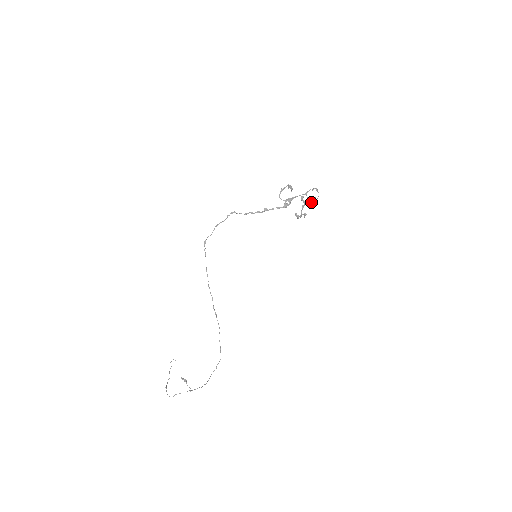
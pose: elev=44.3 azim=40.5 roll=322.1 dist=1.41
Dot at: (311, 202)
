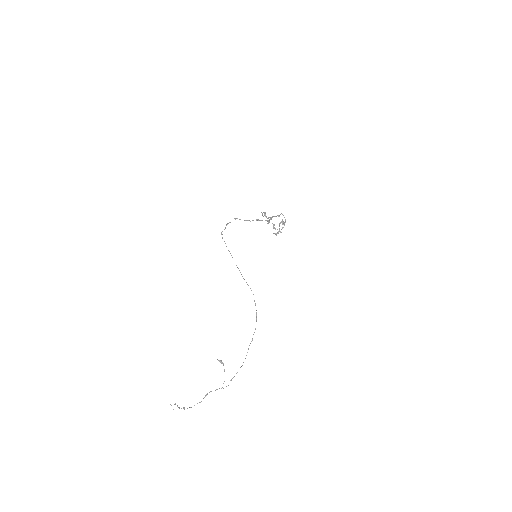
Dot at: occluded
